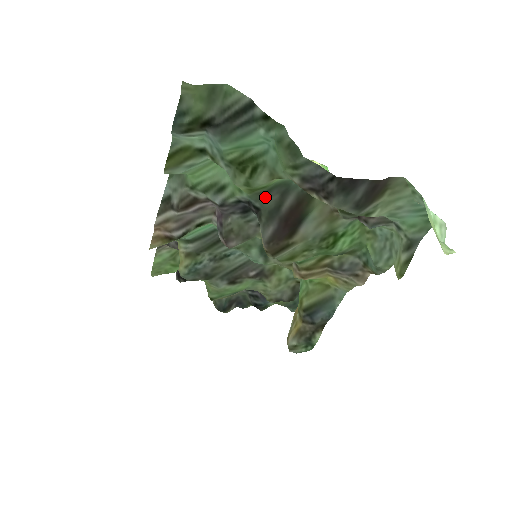
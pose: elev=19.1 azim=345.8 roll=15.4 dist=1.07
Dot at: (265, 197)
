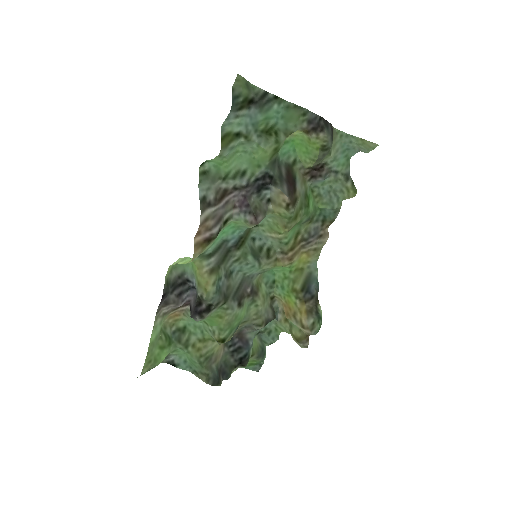
Dot at: (274, 167)
